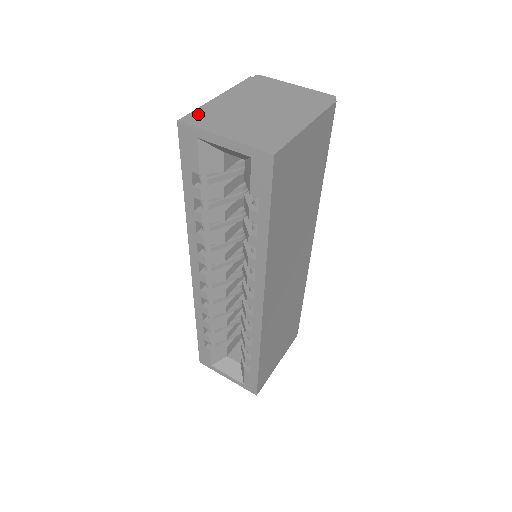
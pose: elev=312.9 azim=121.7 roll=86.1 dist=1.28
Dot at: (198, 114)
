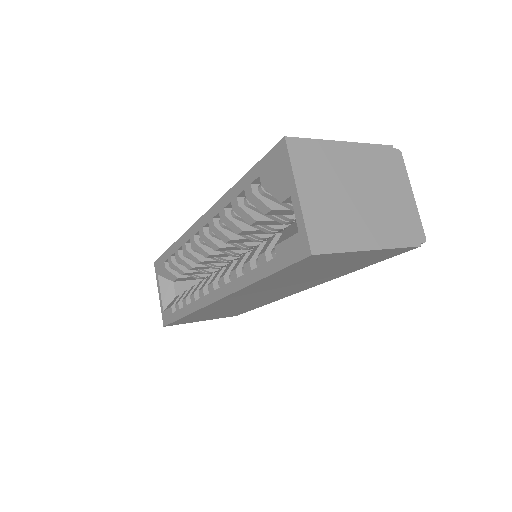
Dot at: (308, 146)
